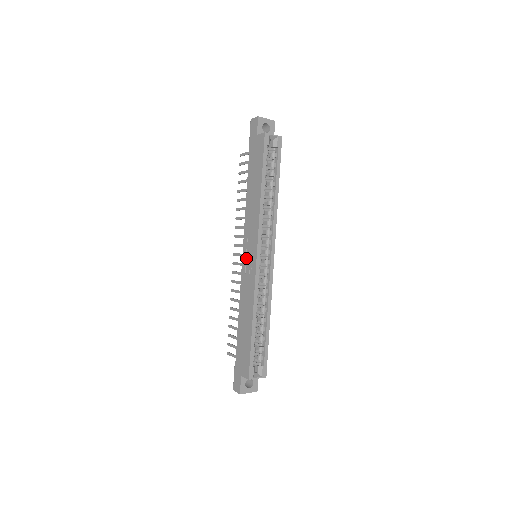
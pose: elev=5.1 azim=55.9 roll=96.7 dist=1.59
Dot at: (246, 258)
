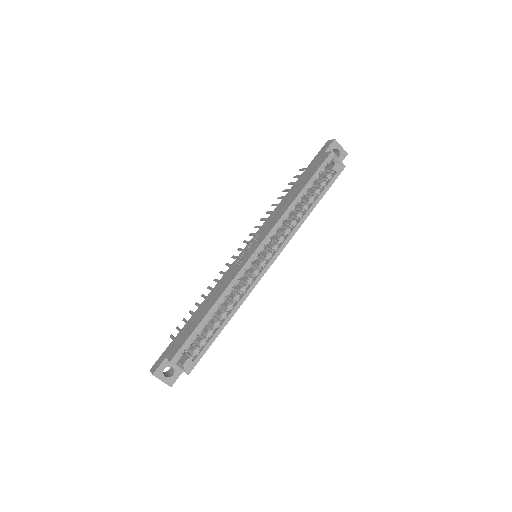
Dot at: (245, 251)
